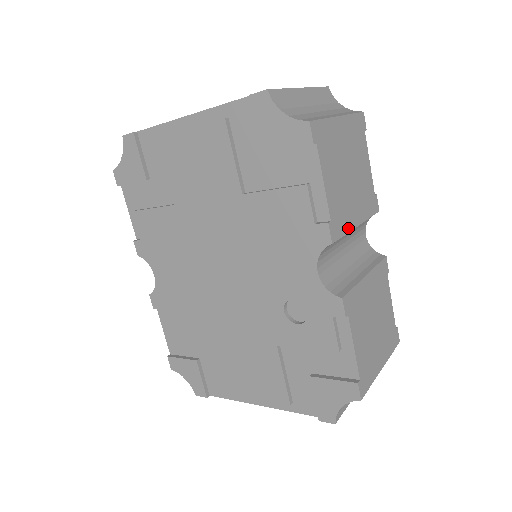
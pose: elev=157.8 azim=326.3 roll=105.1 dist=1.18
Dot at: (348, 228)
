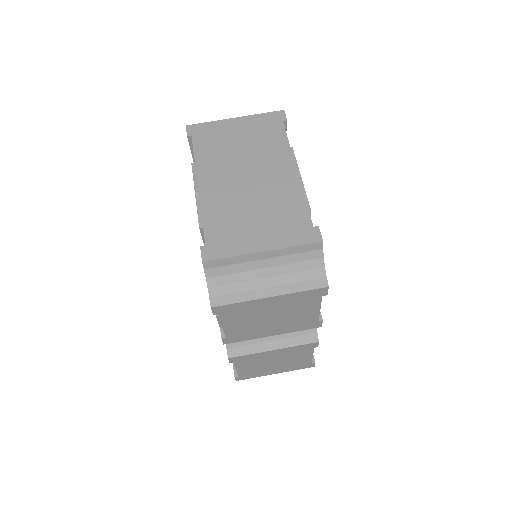
Dot at: (254, 338)
